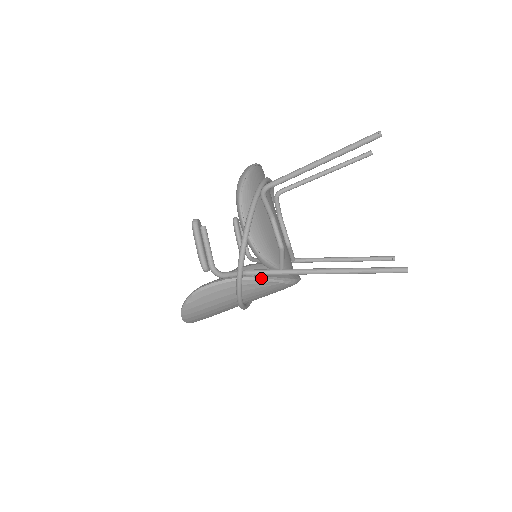
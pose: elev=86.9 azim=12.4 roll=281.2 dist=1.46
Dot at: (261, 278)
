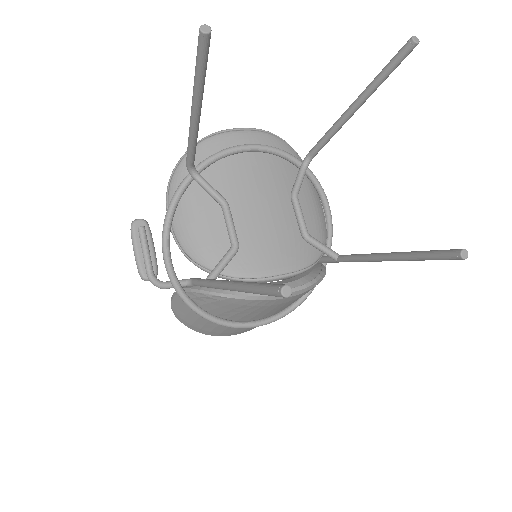
Dot at: (201, 290)
